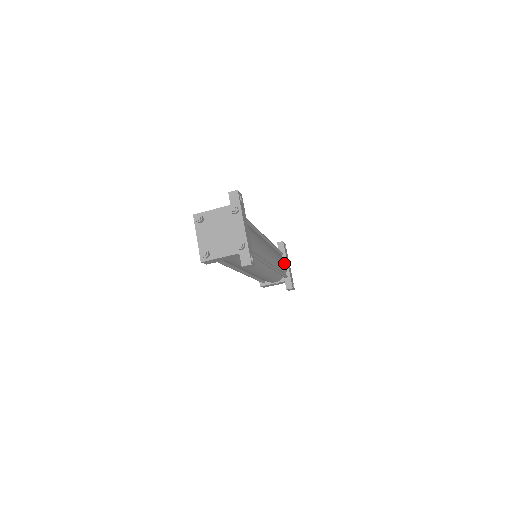
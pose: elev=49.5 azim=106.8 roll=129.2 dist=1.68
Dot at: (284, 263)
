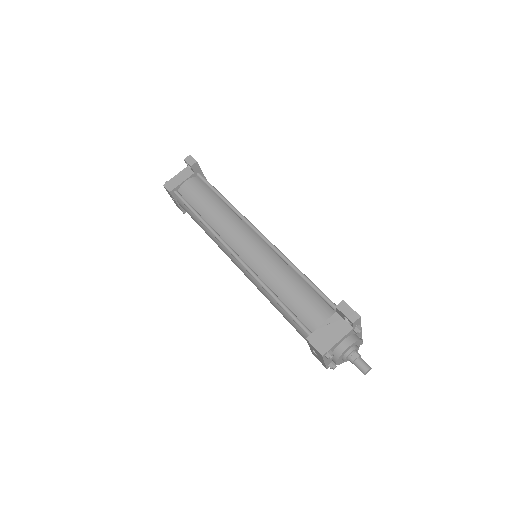
Dot at: occluded
